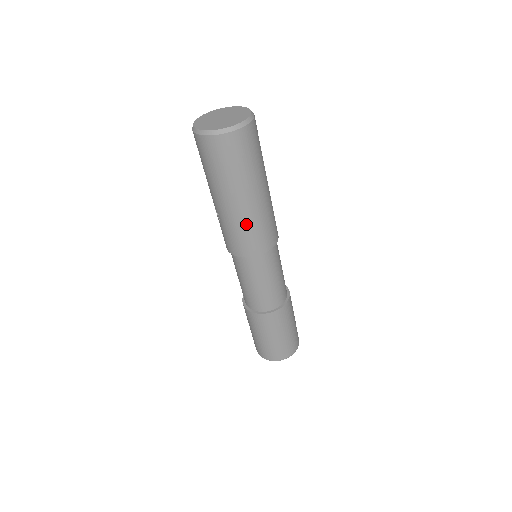
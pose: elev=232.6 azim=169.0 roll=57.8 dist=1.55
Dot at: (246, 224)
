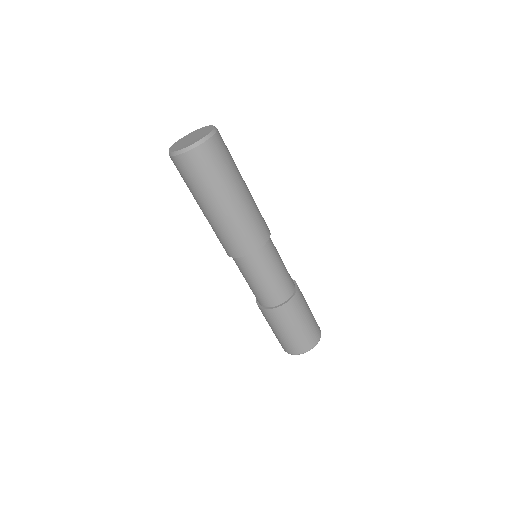
Dot at: (228, 228)
